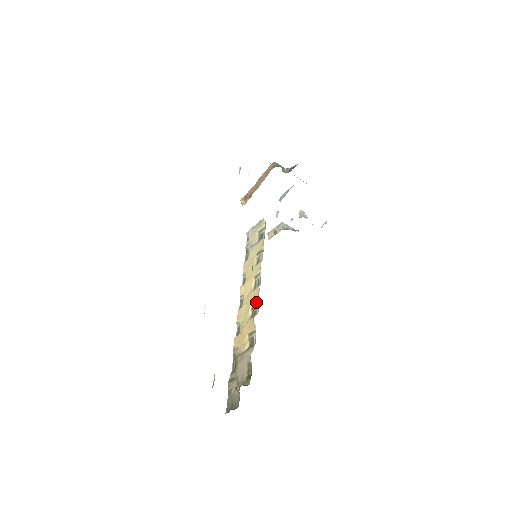
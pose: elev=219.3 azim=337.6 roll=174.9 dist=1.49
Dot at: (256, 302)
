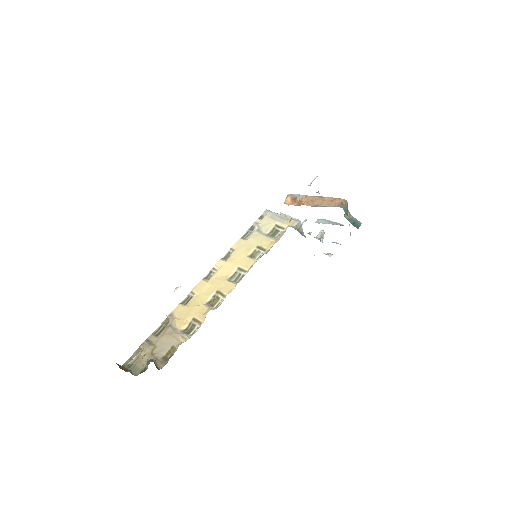
Dot at: (222, 296)
